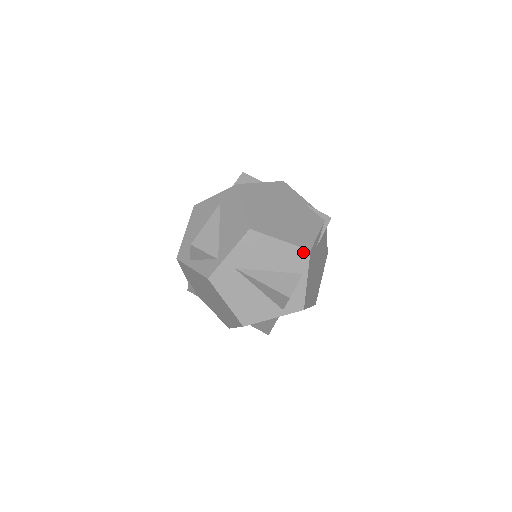
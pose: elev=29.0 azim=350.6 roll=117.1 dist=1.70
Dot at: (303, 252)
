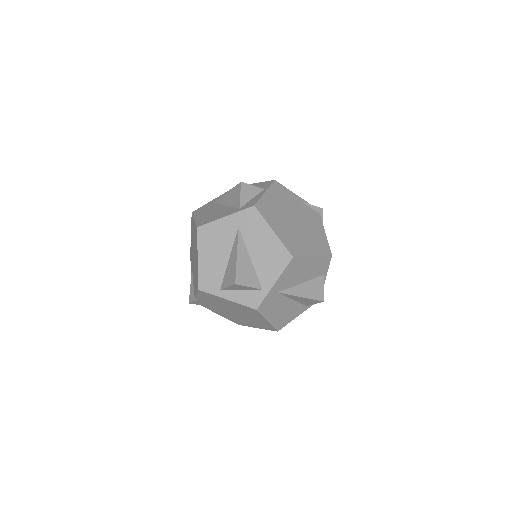
Dot at: (327, 259)
